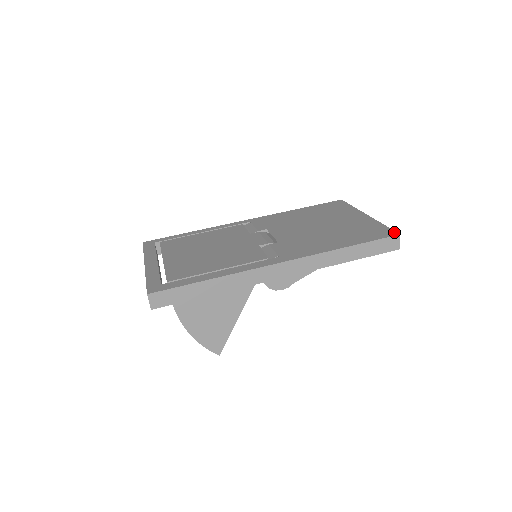
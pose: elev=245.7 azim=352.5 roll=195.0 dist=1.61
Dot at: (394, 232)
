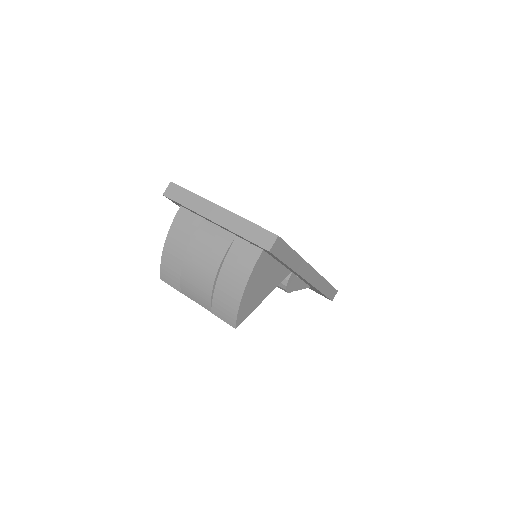
Dot at: occluded
